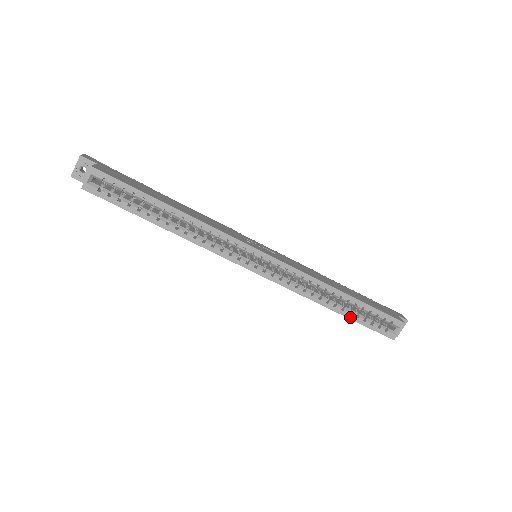
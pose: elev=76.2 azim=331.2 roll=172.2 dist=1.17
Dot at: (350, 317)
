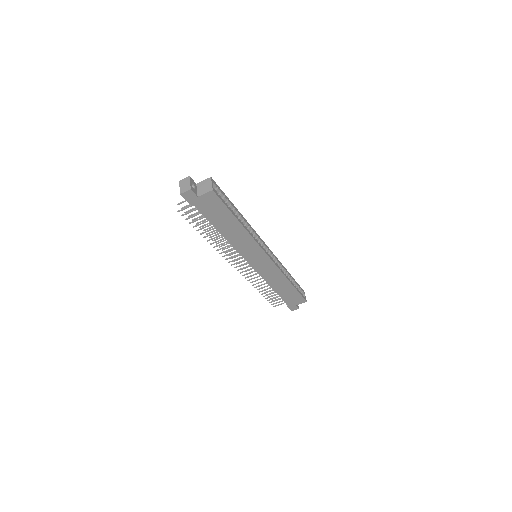
Dot at: (295, 287)
